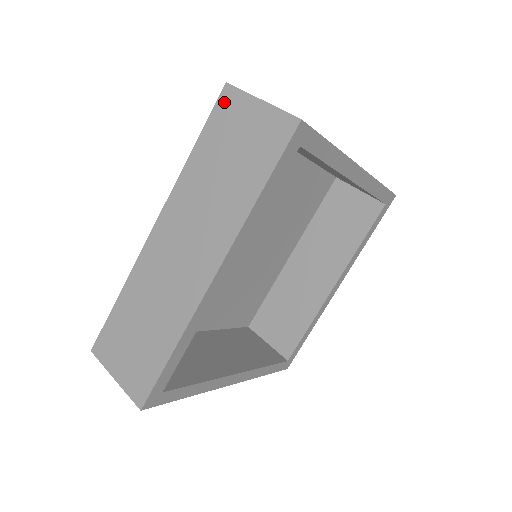
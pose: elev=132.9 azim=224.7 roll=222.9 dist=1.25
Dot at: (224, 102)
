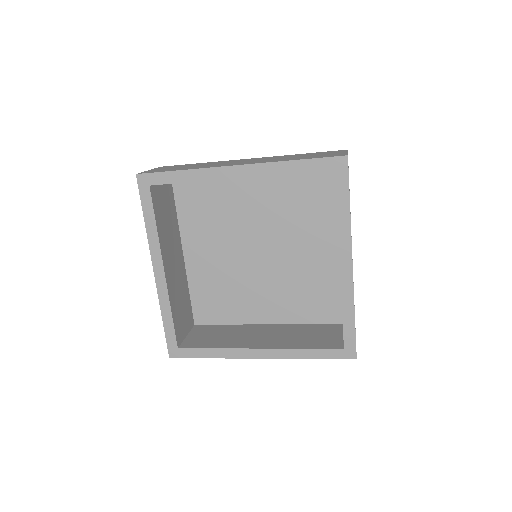
Dot at: (337, 151)
